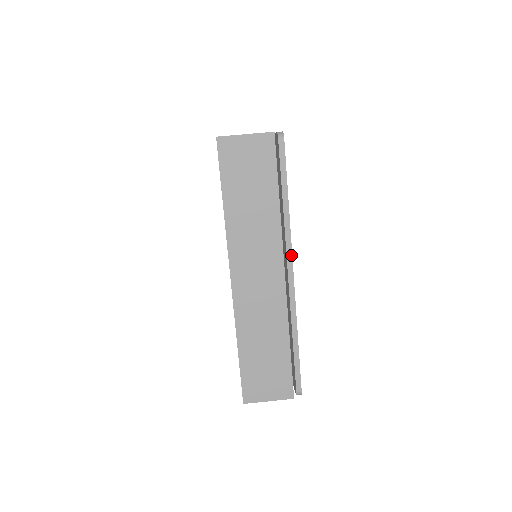
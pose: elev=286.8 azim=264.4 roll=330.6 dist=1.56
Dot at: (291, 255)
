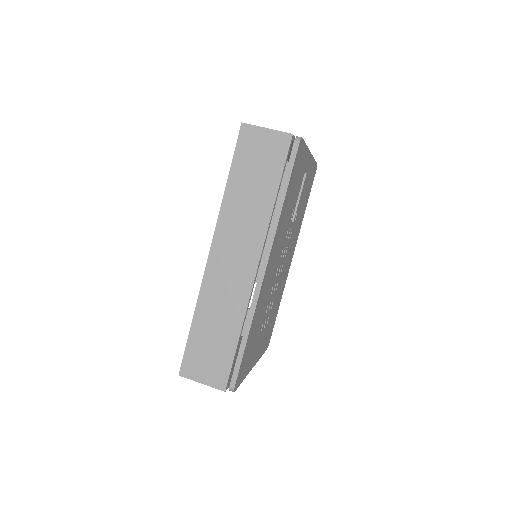
Dot at: (270, 251)
